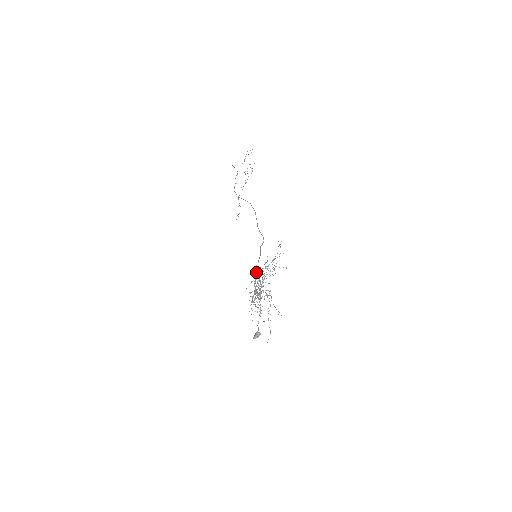
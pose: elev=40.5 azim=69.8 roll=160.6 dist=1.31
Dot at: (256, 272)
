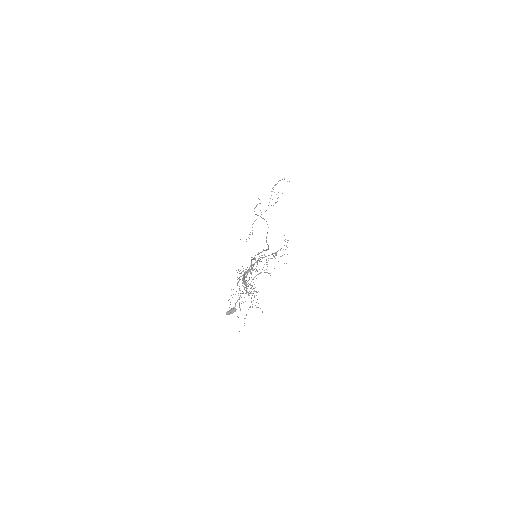
Dot at: occluded
